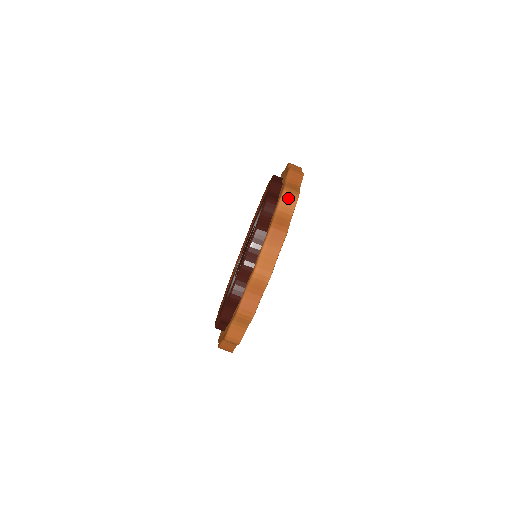
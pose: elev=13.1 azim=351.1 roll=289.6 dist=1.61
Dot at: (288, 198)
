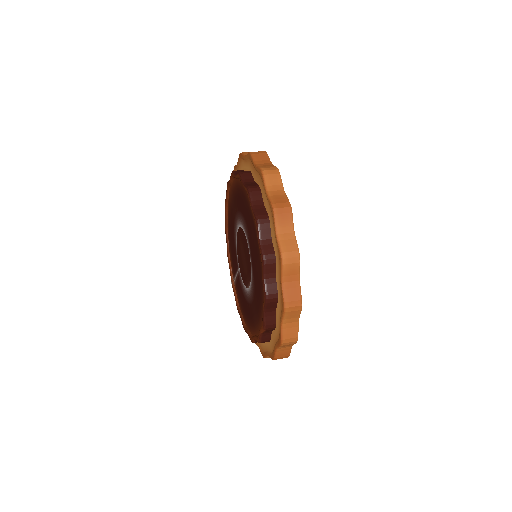
Dot at: (271, 176)
